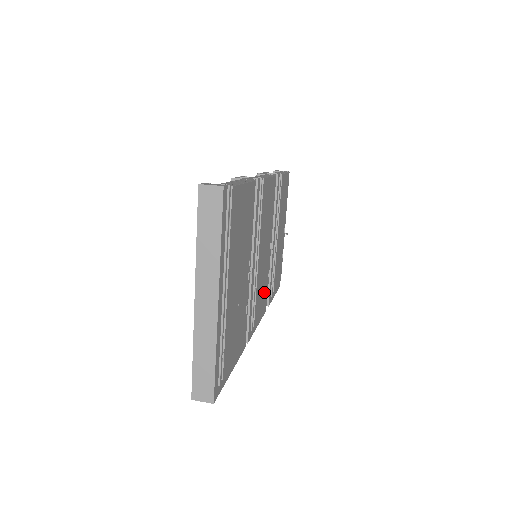
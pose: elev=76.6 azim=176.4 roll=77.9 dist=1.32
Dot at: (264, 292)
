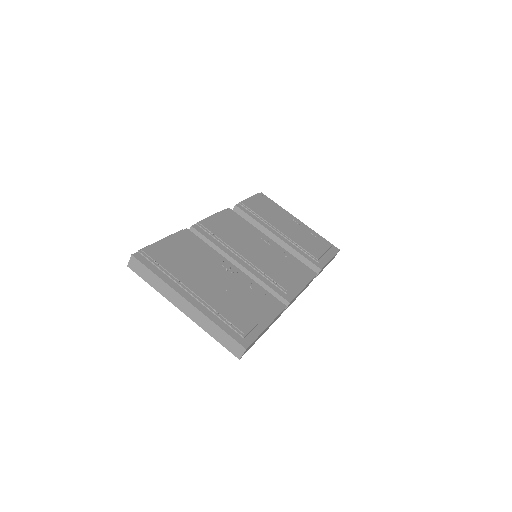
Dot at: (288, 267)
